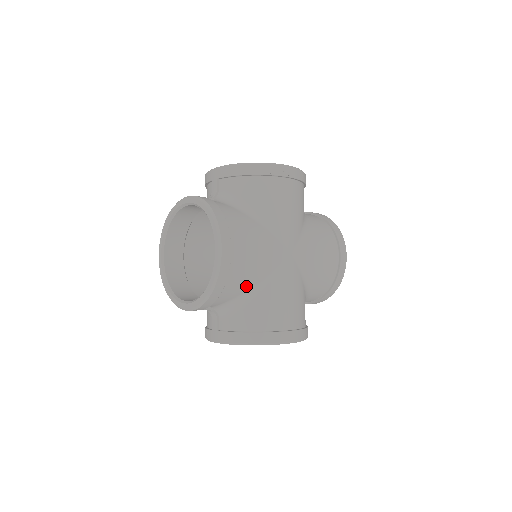
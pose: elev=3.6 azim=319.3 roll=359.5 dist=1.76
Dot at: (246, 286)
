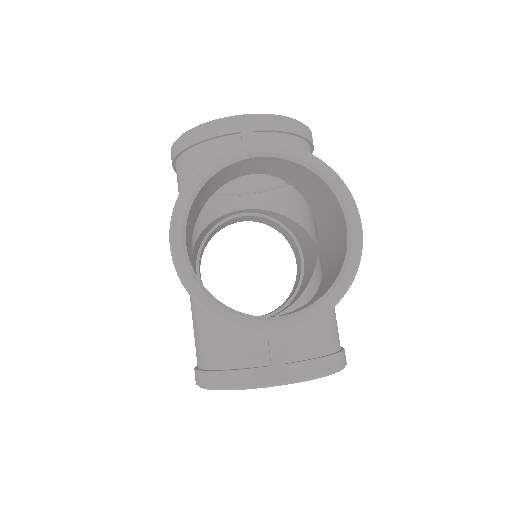
Dot at: occluded
